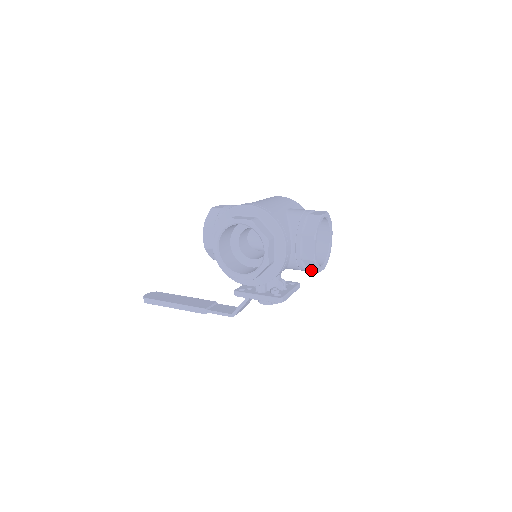
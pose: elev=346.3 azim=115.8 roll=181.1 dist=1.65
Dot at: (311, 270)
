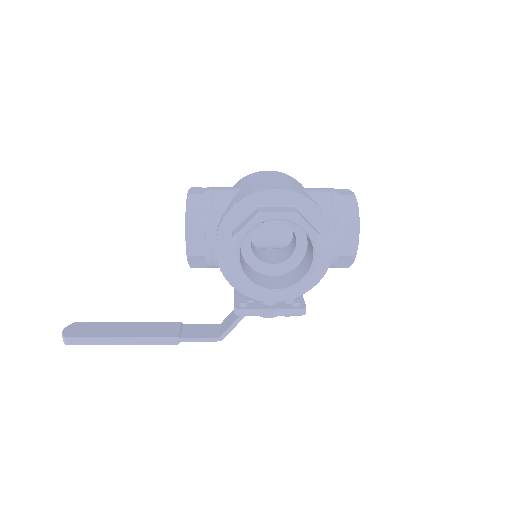
Dot at: (340, 267)
